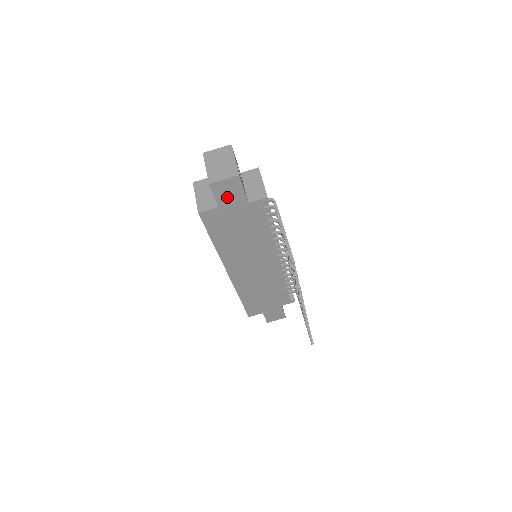
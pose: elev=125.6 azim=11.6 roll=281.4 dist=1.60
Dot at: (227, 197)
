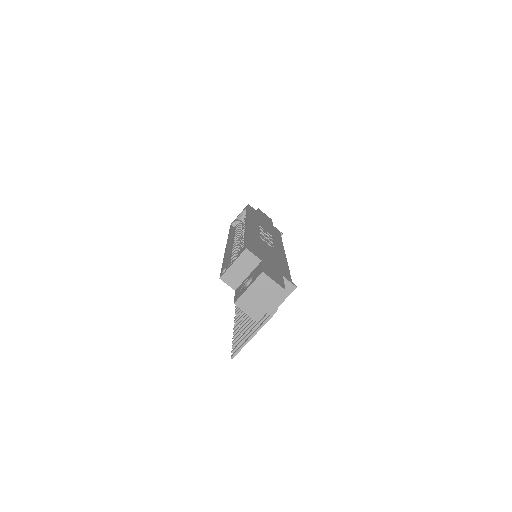
Dot at: occluded
